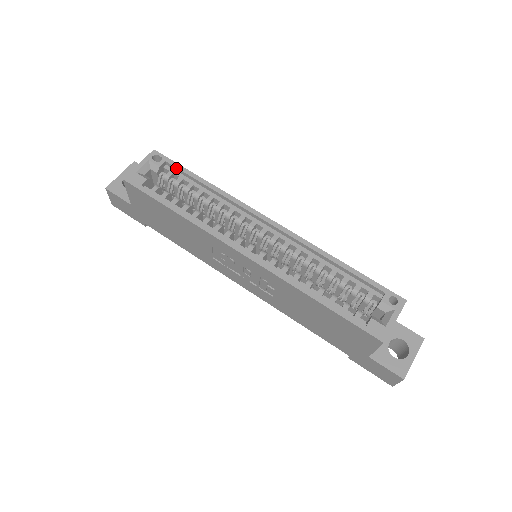
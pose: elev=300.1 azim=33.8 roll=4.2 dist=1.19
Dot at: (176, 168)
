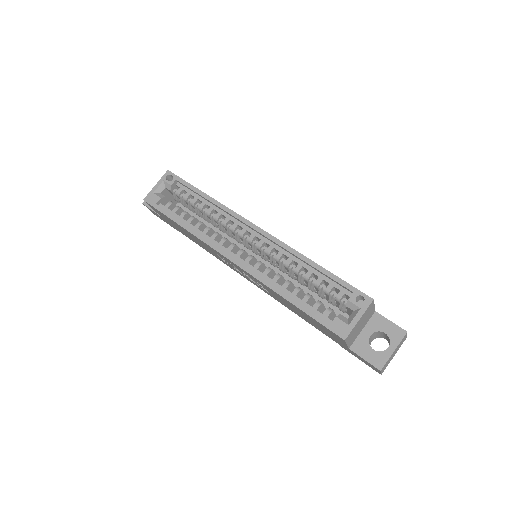
Dot at: (184, 185)
